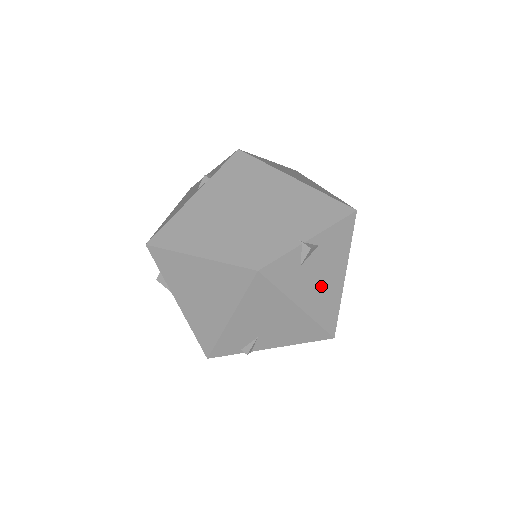
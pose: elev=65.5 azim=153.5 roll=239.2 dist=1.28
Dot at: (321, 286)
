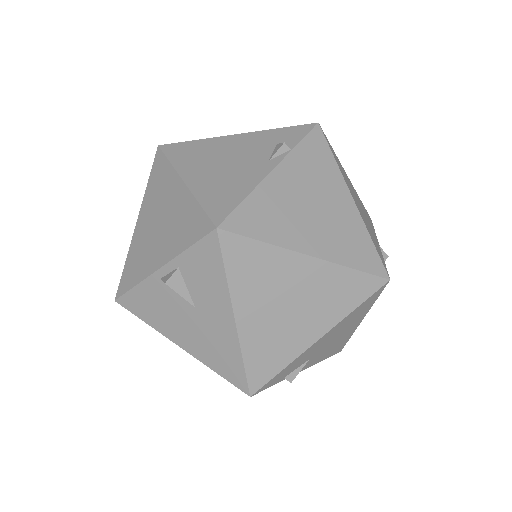
Dot at: occluded
